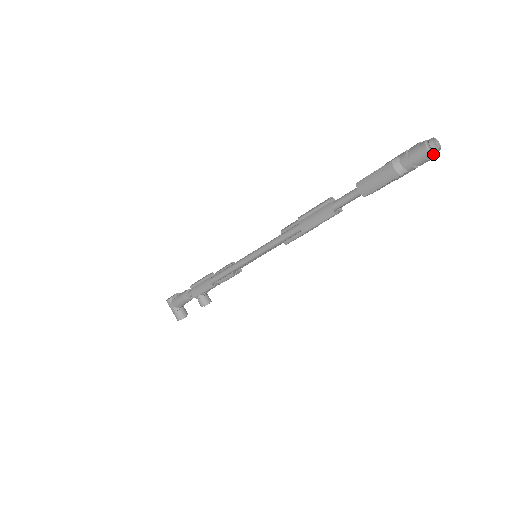
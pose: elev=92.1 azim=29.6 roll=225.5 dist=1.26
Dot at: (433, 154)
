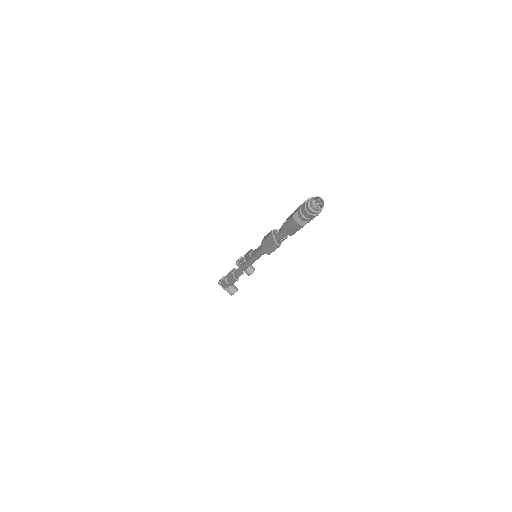
Dot at: (318, 211)
